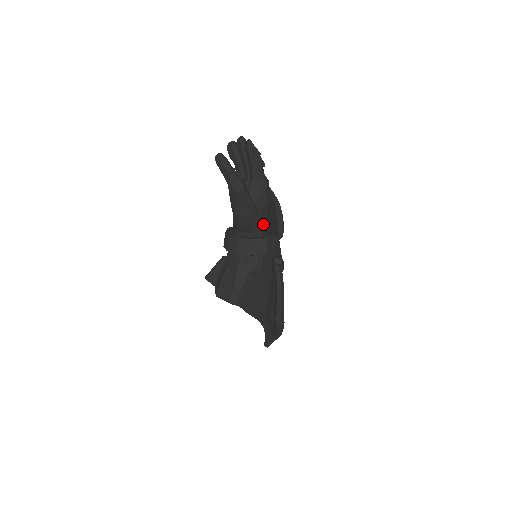
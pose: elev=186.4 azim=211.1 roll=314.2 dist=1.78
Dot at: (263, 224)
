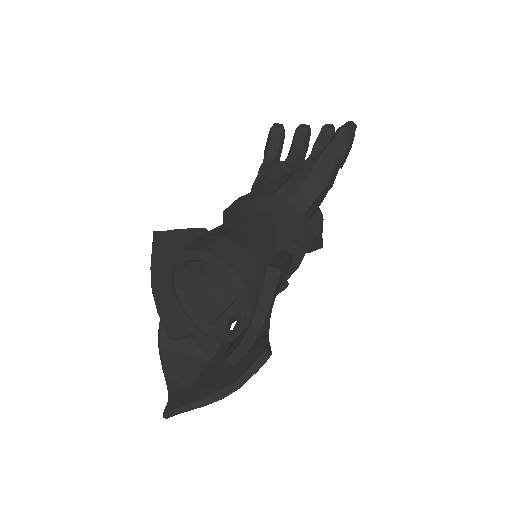
Dot at: (309, 218)
